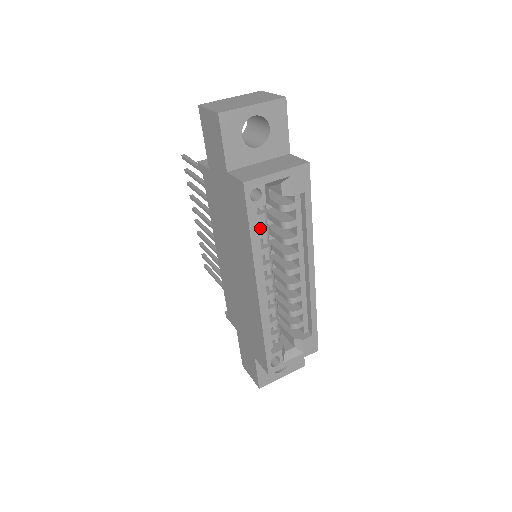
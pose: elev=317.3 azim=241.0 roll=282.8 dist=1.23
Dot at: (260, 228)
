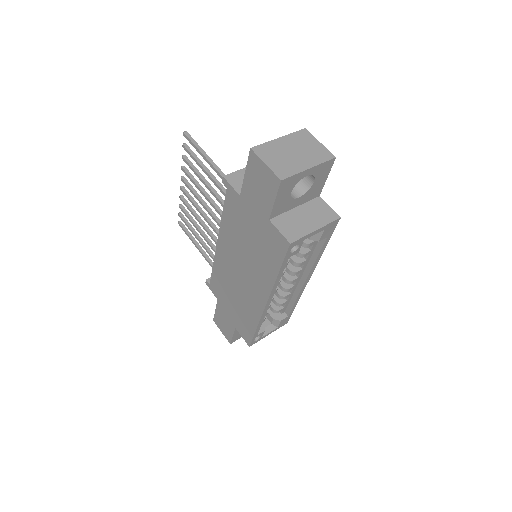
Dot at: occluded
